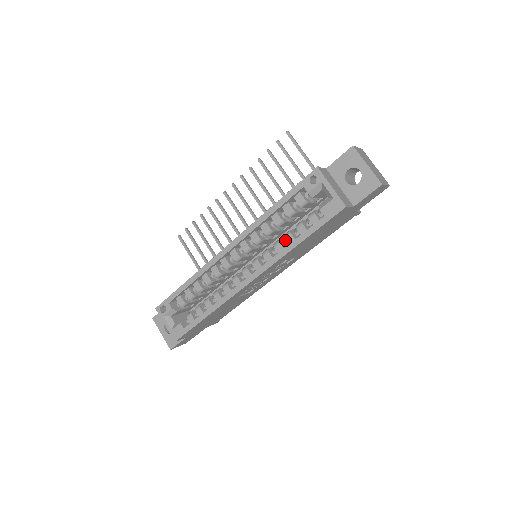
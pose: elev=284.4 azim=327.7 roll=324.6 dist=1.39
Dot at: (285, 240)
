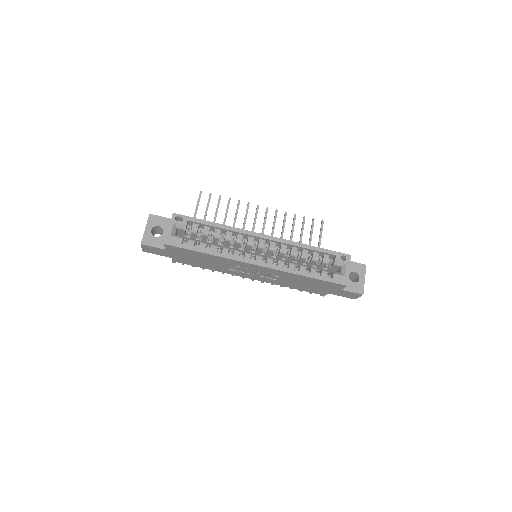
Dot at: (296, 267)
